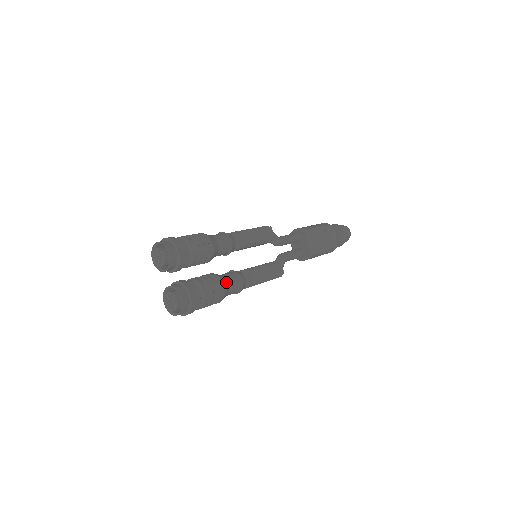
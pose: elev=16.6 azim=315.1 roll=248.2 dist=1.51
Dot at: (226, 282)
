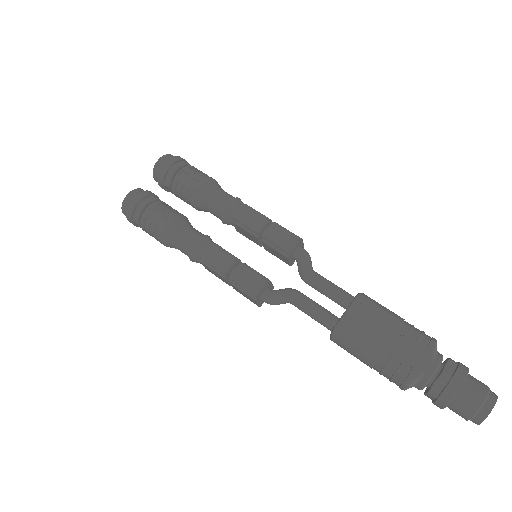
Dot at: (179, 227)
